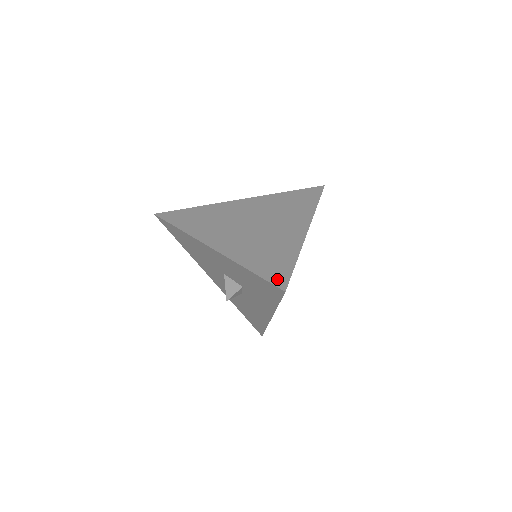
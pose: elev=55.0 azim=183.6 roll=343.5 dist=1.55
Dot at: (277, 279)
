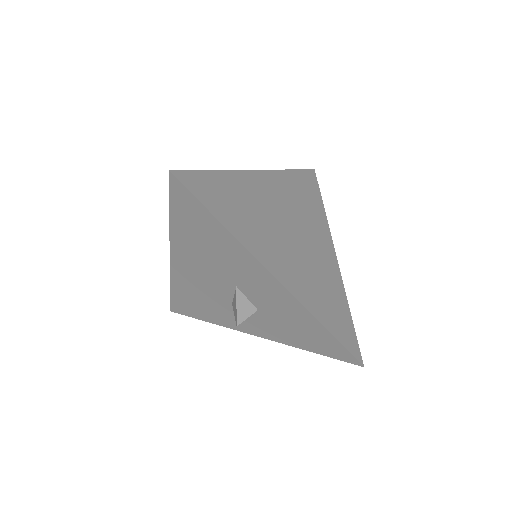
Dot at: (352, 346)
